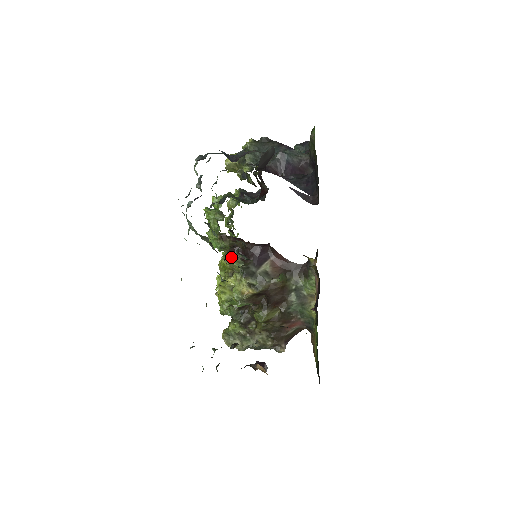
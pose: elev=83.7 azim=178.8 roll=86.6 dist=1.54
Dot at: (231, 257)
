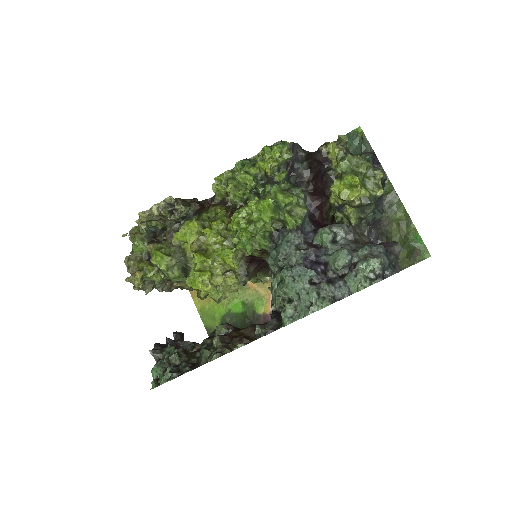
Dot at: (243, 259)
